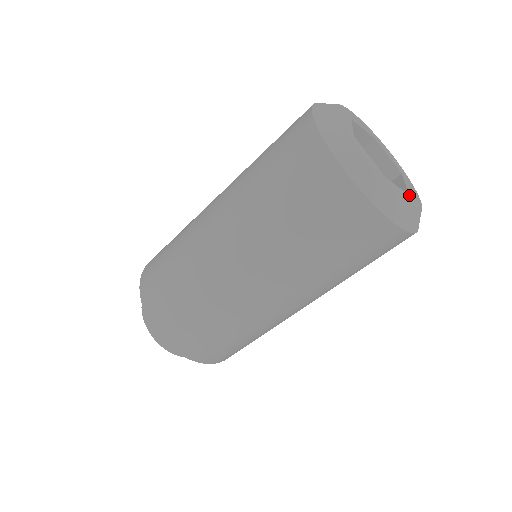
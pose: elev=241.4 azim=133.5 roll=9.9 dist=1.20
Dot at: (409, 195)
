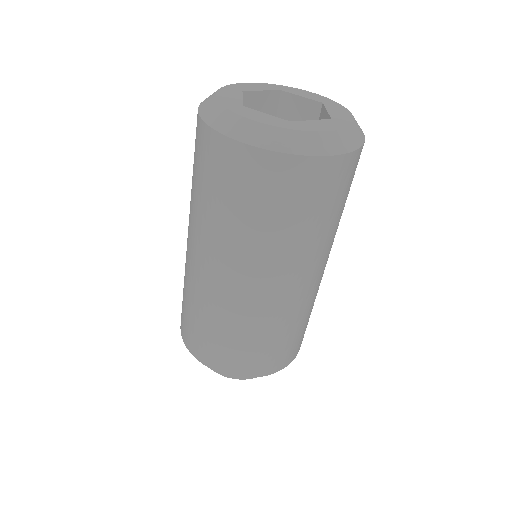
Dot at: (331, 119)
